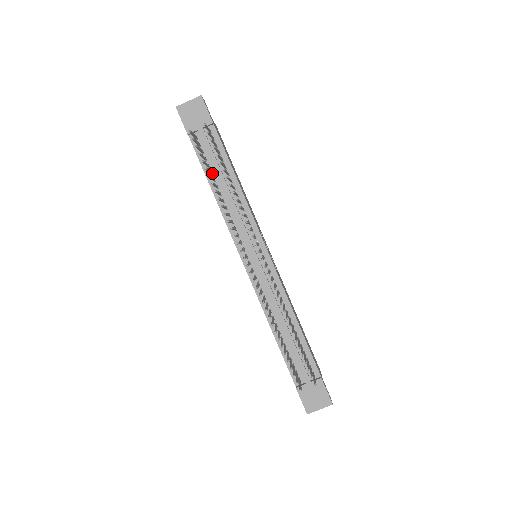
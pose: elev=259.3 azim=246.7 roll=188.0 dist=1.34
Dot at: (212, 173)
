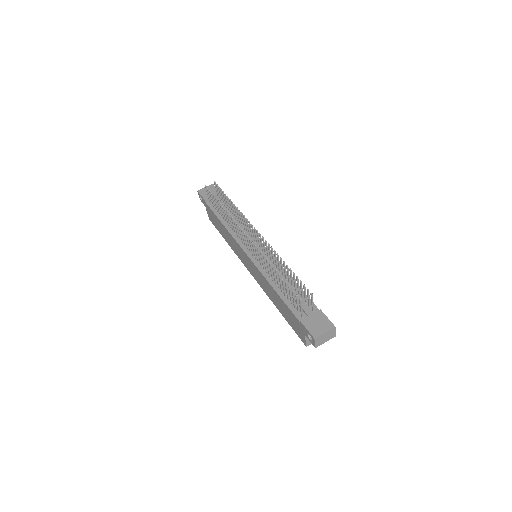
Dot at: occluded
